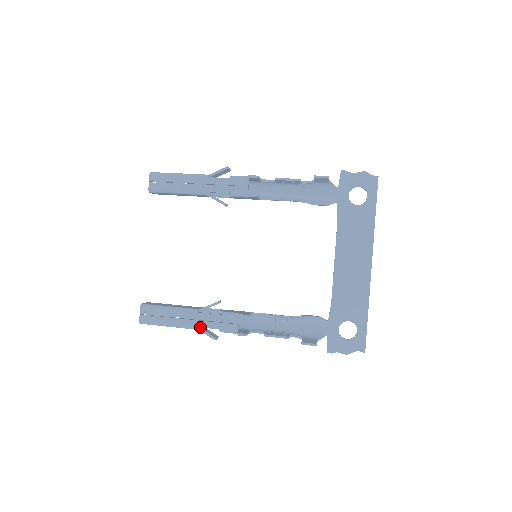
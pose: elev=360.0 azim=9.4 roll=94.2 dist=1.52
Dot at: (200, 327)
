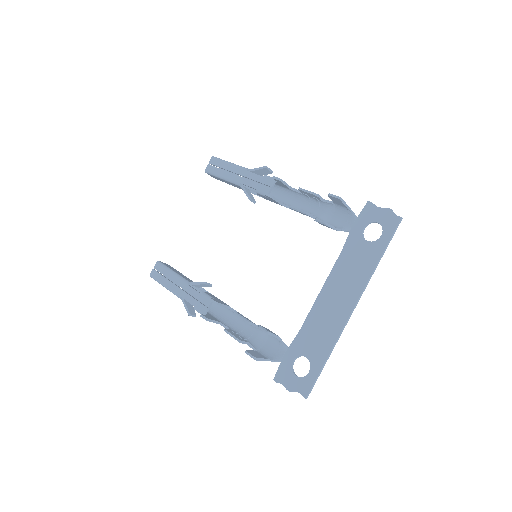
Dot at: (183, 297)
